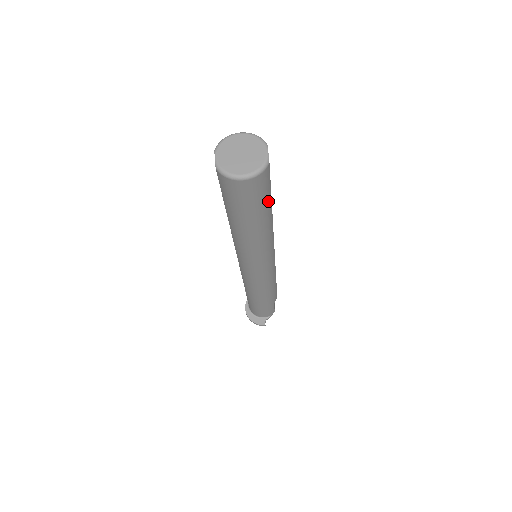
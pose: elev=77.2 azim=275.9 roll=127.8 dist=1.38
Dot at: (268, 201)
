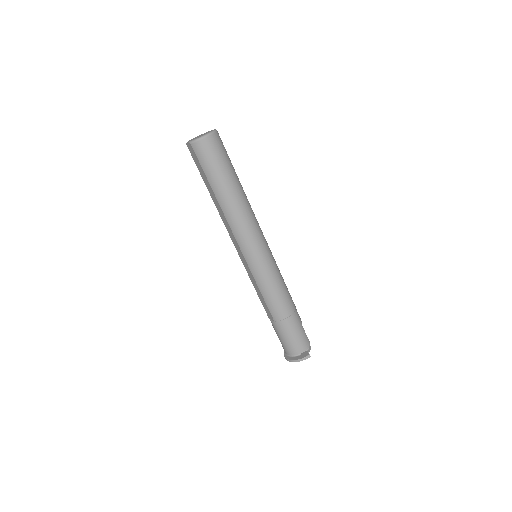
Dot at: (231, 165)
